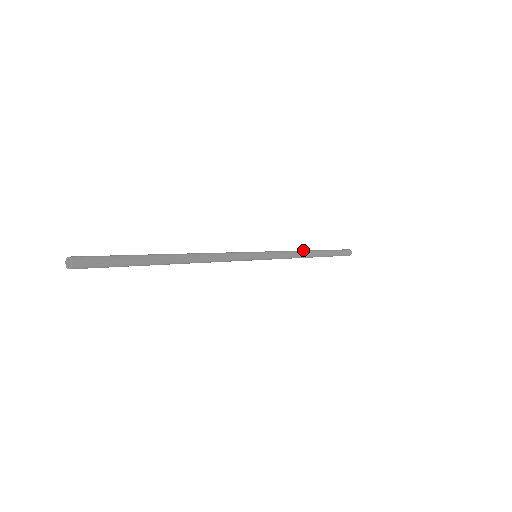
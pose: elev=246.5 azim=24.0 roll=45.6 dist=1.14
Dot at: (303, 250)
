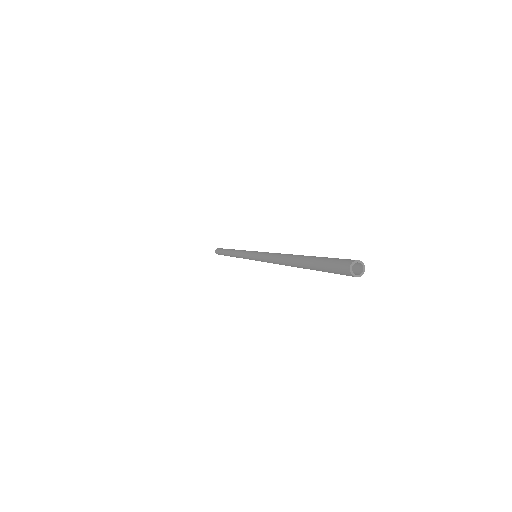
Dot at: (234, 250)
